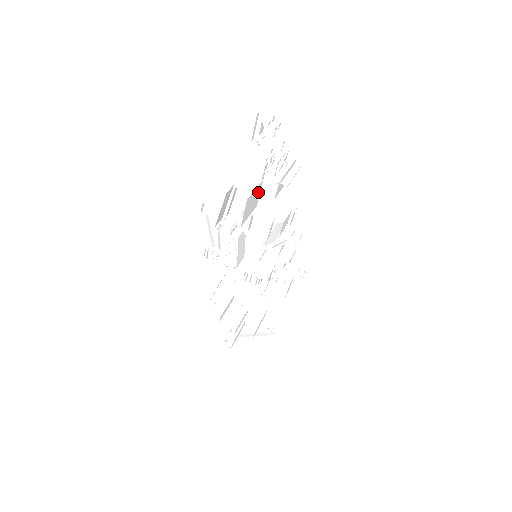
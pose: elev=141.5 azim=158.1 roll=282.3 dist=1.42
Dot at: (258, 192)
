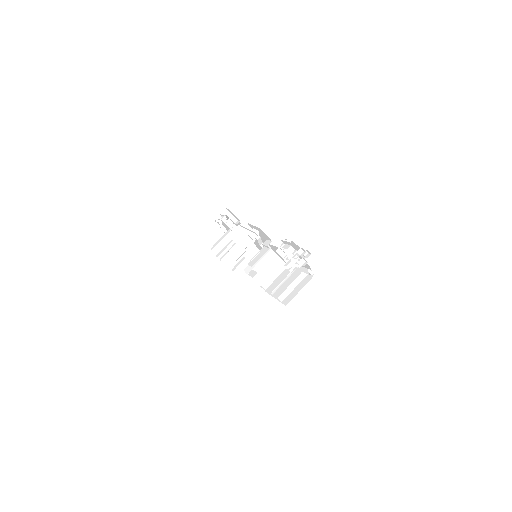
Dot at: occluded
